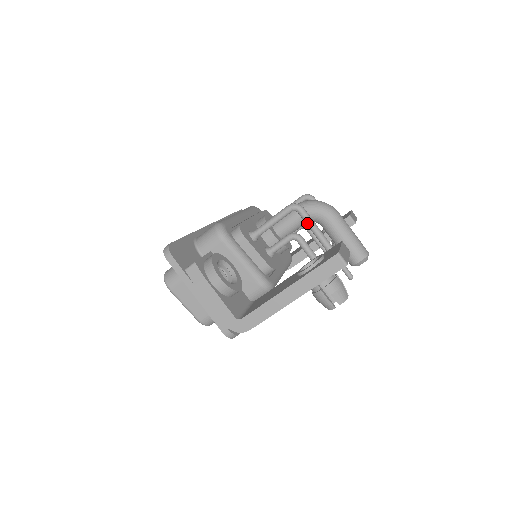
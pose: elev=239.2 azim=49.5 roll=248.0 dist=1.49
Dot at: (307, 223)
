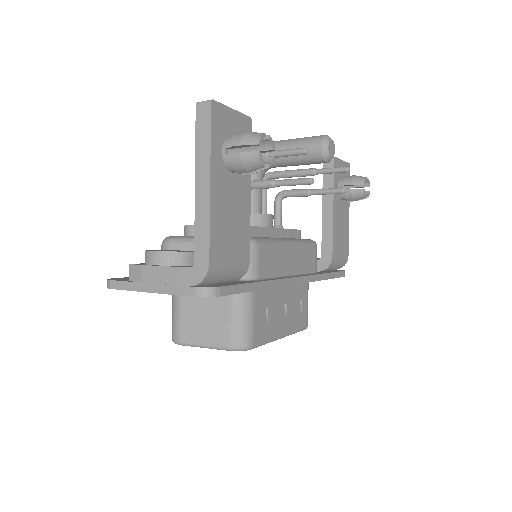
Dot at: occluded
